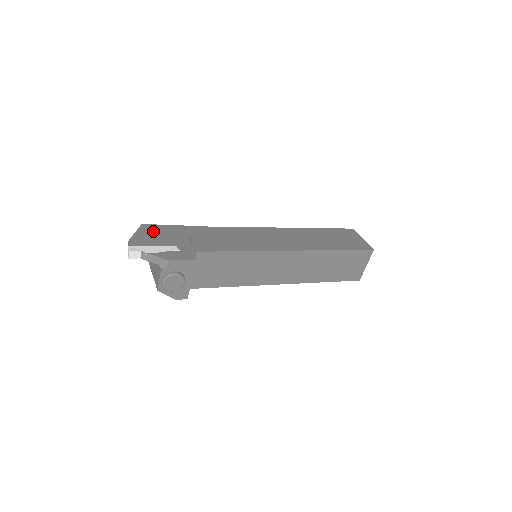
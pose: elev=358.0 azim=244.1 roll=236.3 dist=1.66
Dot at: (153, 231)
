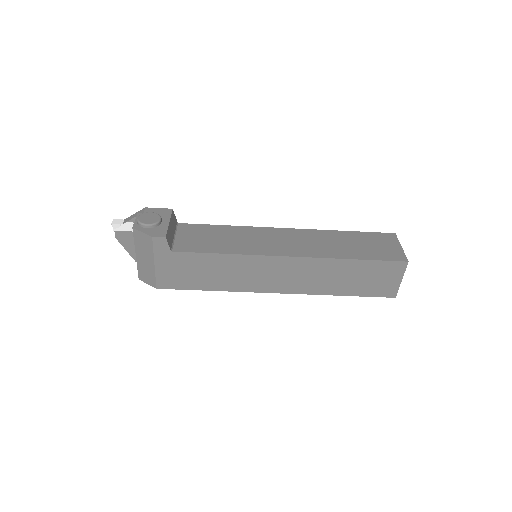
Dot at: occluded
